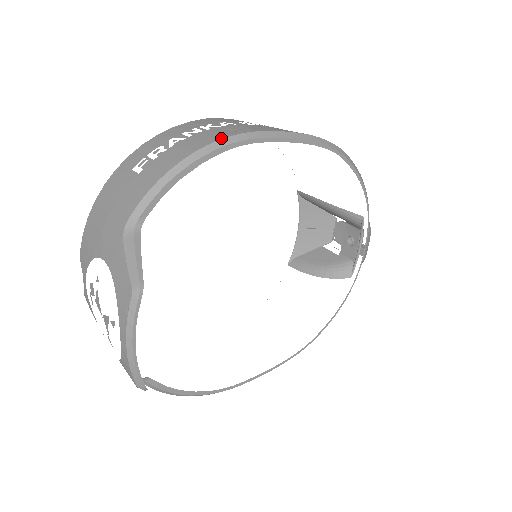
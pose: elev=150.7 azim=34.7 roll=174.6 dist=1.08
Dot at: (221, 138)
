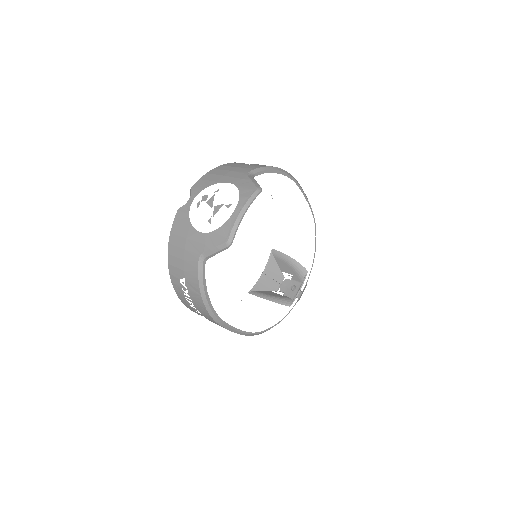
Dot at: occluded
